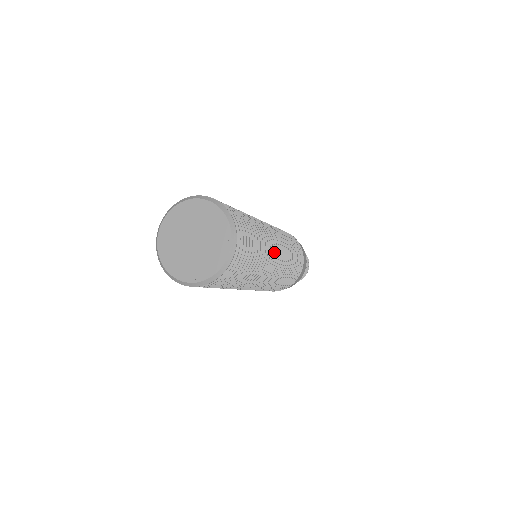
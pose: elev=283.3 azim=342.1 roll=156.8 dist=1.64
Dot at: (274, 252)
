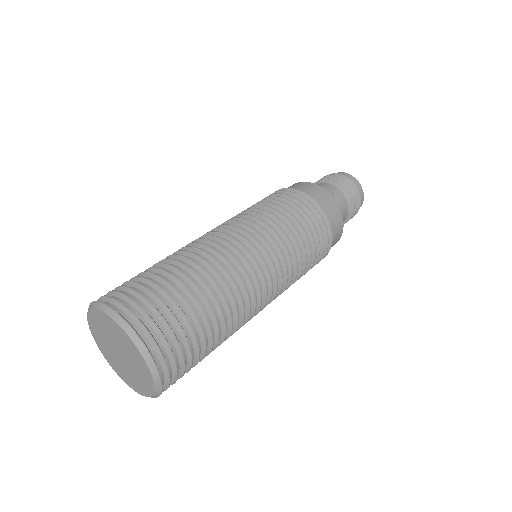
Dot at: (241, 267)
